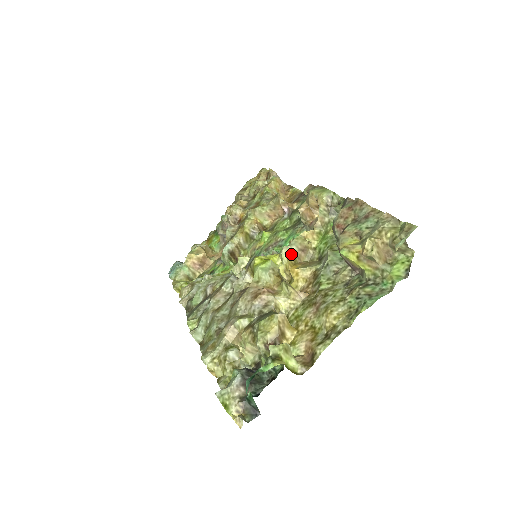
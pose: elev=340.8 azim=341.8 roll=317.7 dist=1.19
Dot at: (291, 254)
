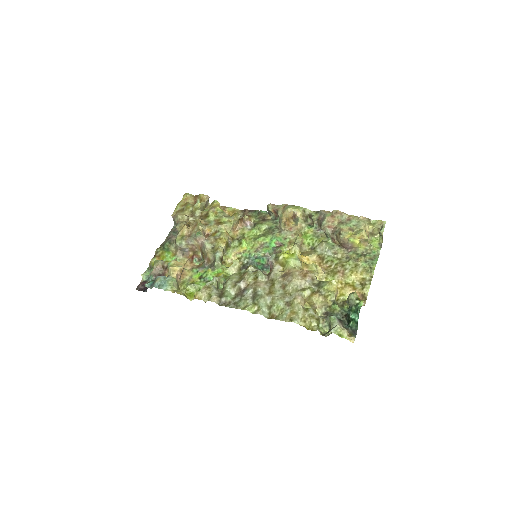
Dot at: (299, 248)
